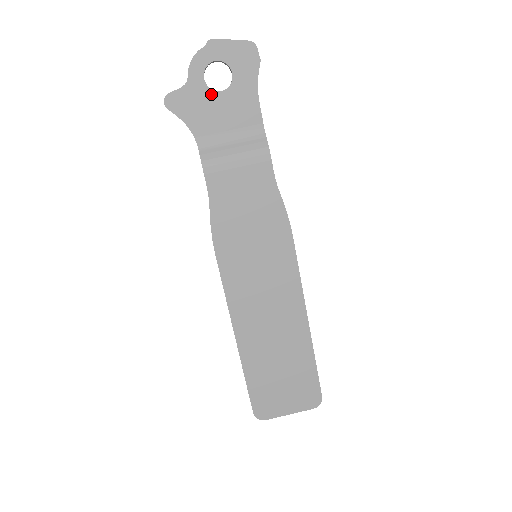
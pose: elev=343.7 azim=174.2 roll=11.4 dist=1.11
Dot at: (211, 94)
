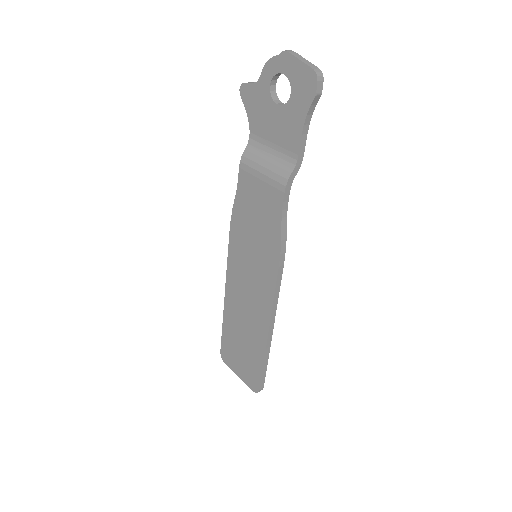
Dot at: (271, 102)
